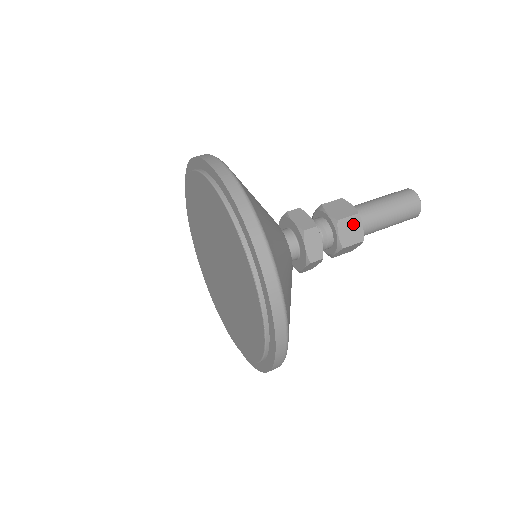
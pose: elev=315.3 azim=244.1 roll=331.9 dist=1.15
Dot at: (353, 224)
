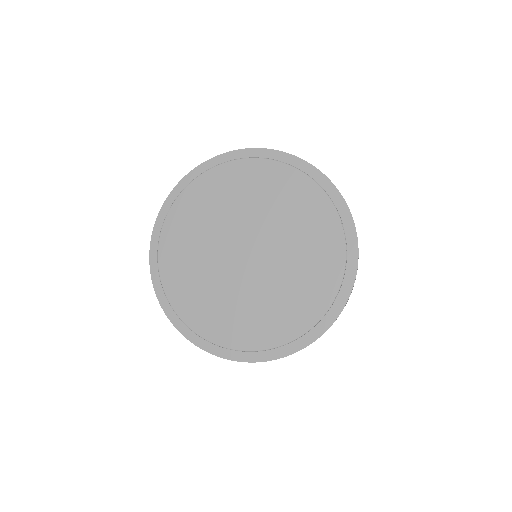
Dot at: occluded
